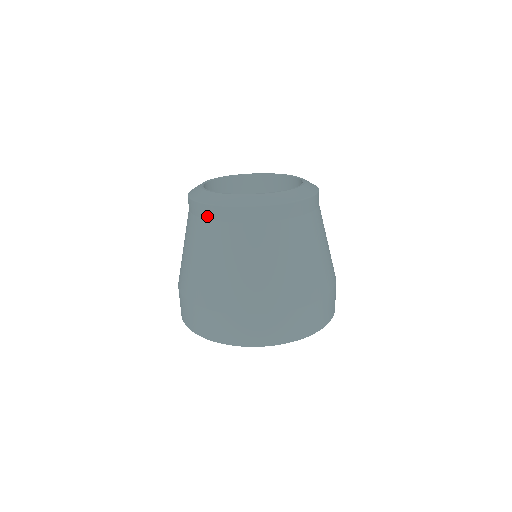
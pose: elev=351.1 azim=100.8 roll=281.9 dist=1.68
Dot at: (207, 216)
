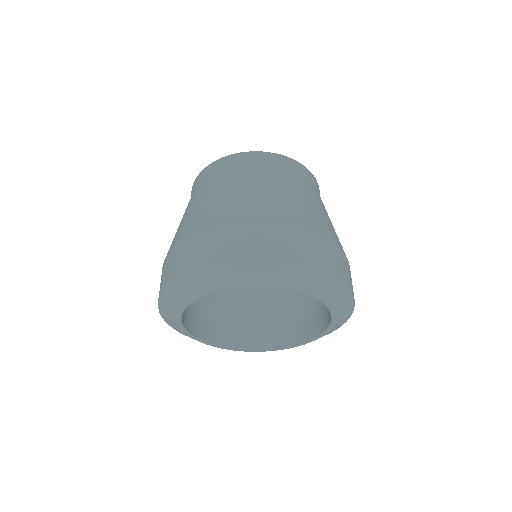
Dot at: (223, 166)
